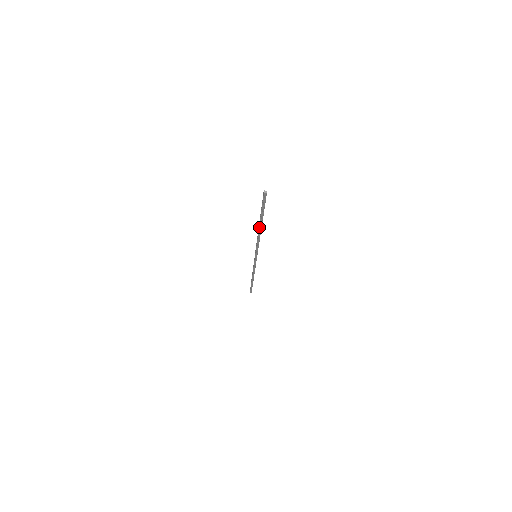
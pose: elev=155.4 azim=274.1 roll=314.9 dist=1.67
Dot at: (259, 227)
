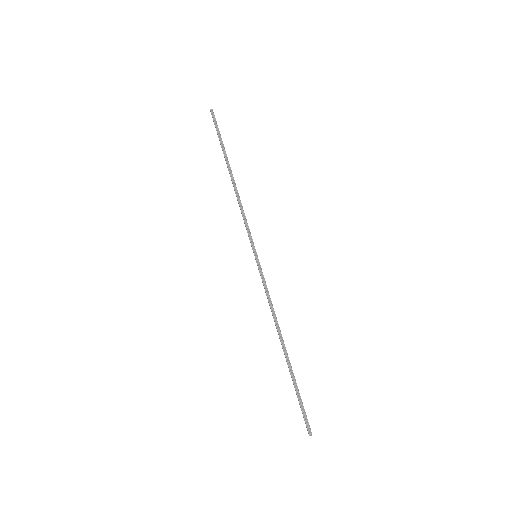
Dot at: (283, 350)
